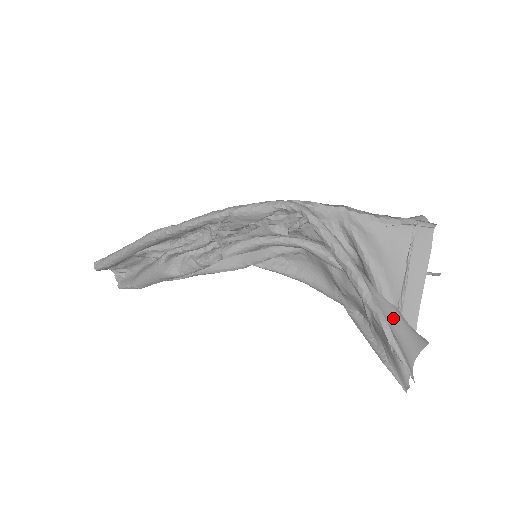
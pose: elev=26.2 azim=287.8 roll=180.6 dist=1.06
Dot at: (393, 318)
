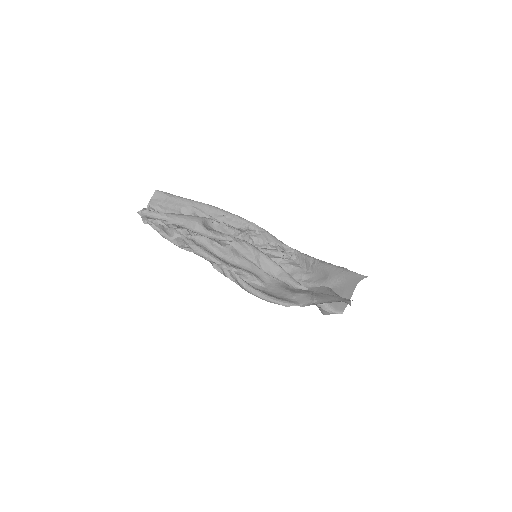
Dot at: (339, 286)
